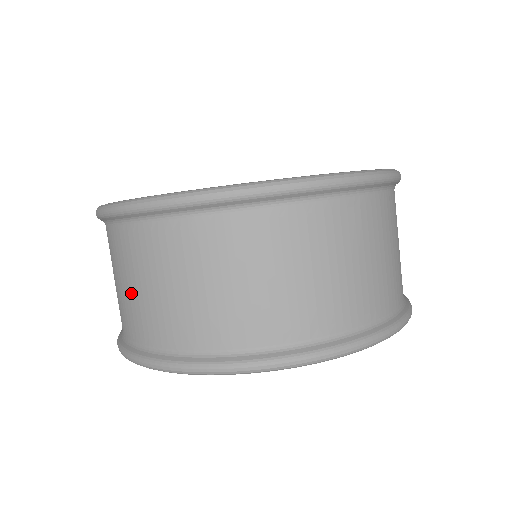
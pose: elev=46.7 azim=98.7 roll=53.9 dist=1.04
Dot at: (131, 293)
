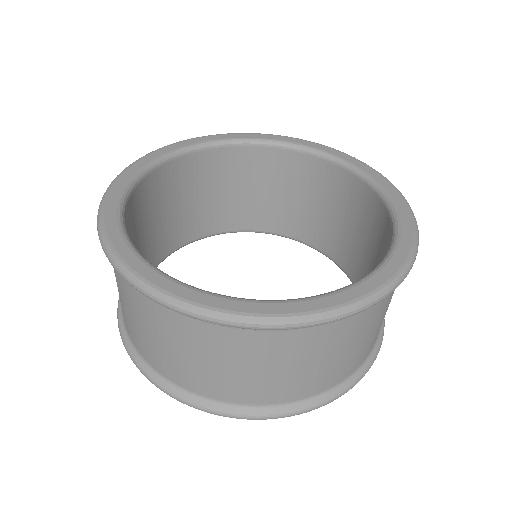
Dot at: (145, 335)
